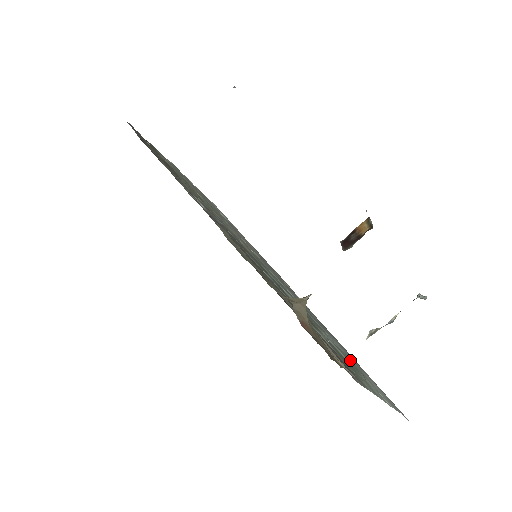
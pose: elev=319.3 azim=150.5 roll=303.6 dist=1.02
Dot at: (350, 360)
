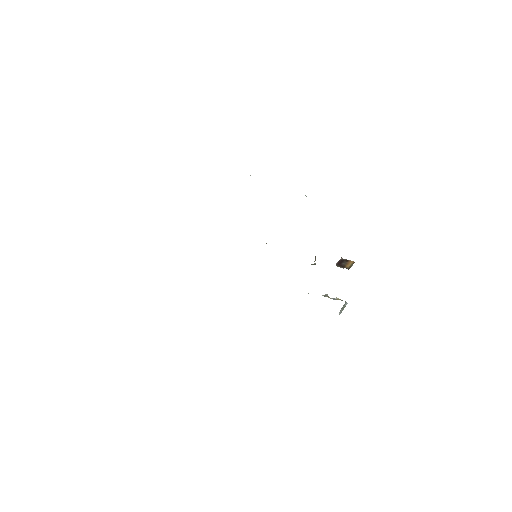
Dot at: occluded
